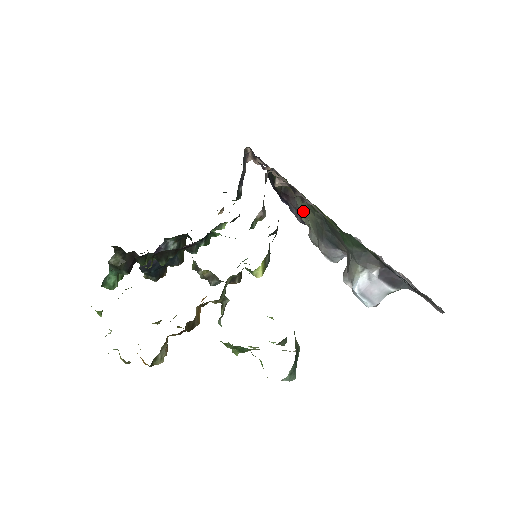
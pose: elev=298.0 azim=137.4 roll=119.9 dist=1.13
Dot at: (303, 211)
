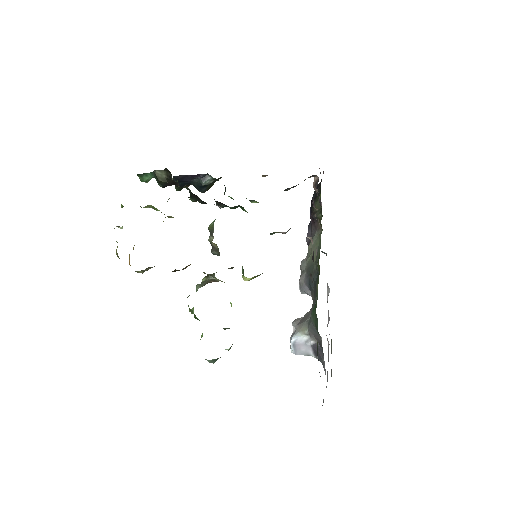
Dot at: (313, 246)
